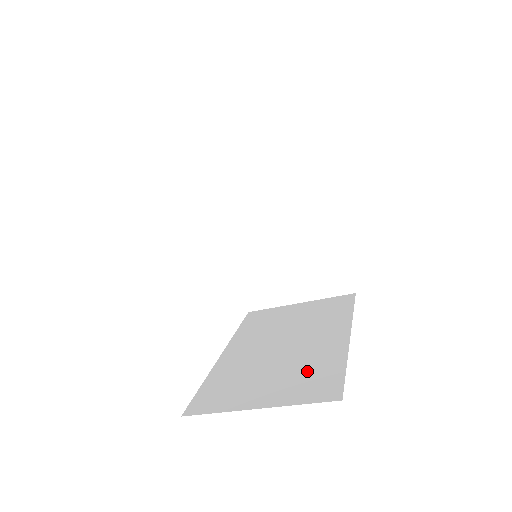
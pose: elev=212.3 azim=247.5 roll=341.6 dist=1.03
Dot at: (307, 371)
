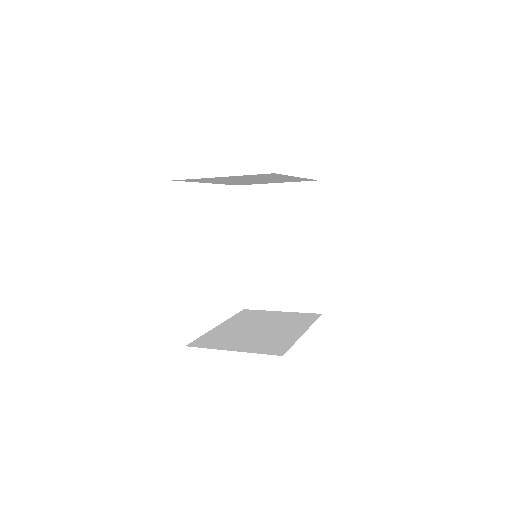
Dot at: (300, 284)
